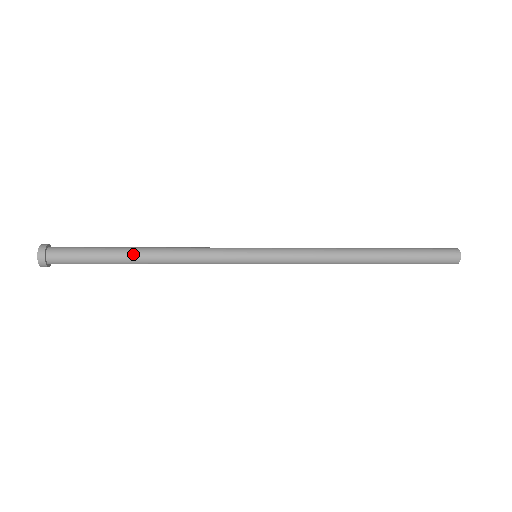
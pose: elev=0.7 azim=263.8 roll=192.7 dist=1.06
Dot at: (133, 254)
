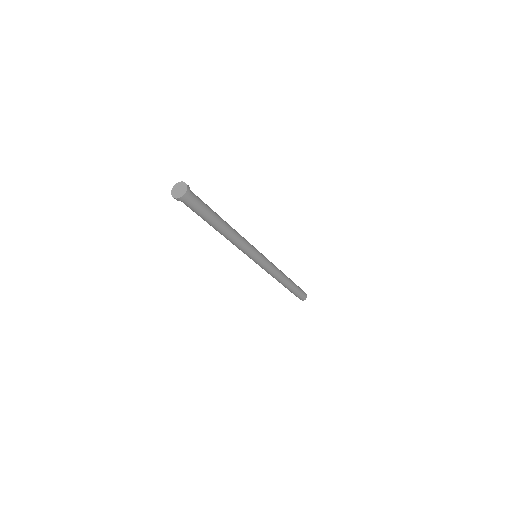
Dot at: (222, 219)
